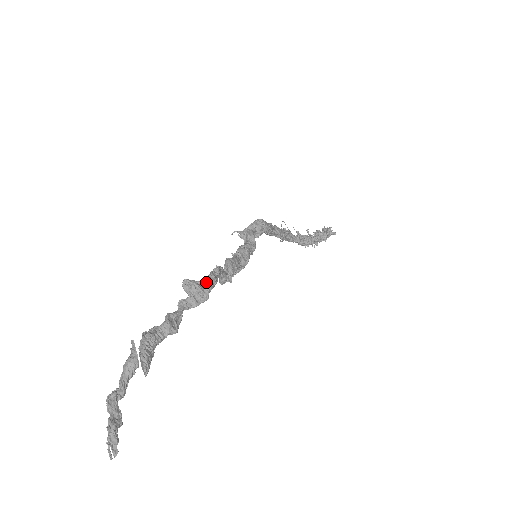
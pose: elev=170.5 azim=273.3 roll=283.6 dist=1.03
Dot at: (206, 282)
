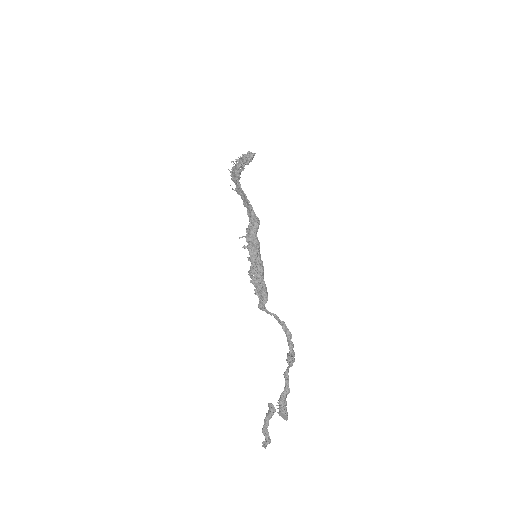
Dot at: occluded
